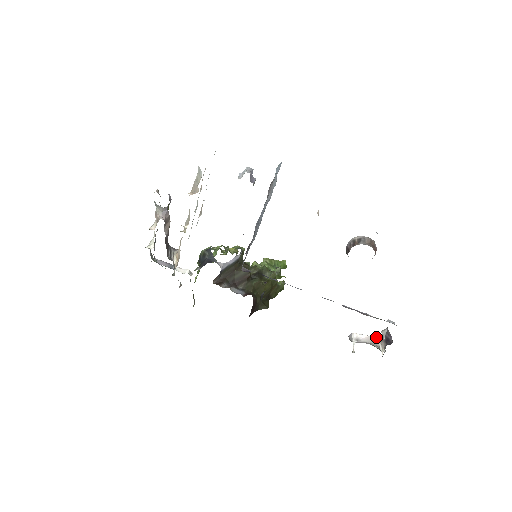
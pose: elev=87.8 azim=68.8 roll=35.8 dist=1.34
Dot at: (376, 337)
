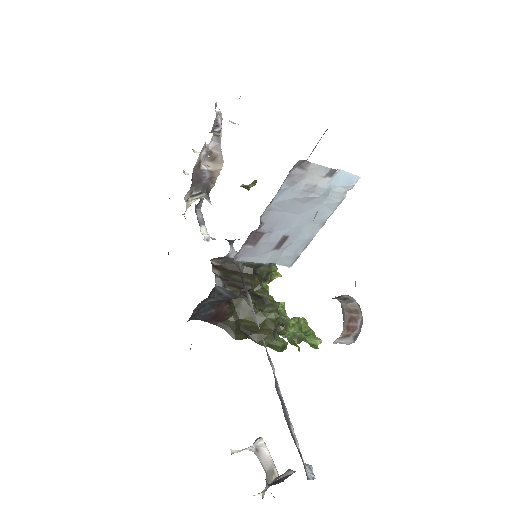
Dot at: occluded
